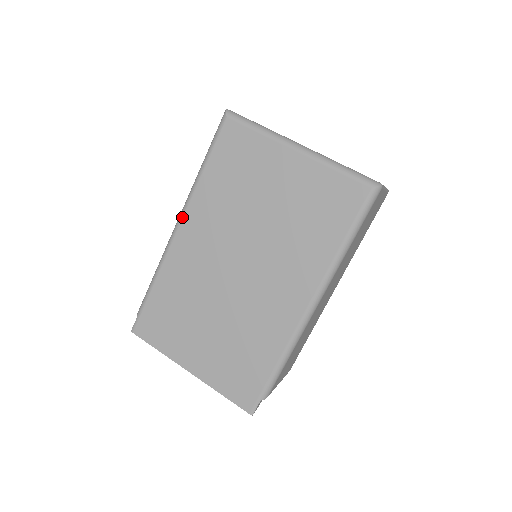
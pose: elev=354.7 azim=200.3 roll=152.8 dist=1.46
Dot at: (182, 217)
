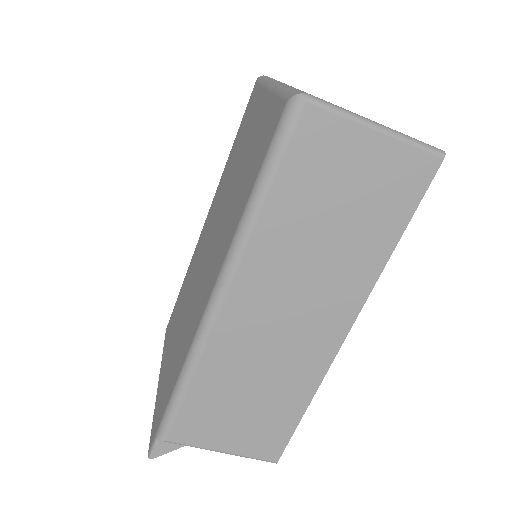
Dot at: (212, 202)
